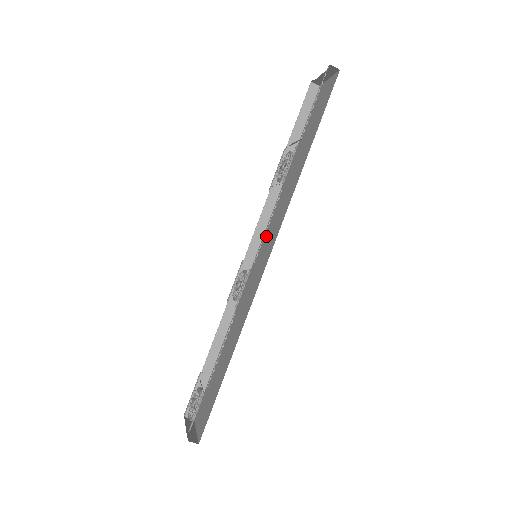
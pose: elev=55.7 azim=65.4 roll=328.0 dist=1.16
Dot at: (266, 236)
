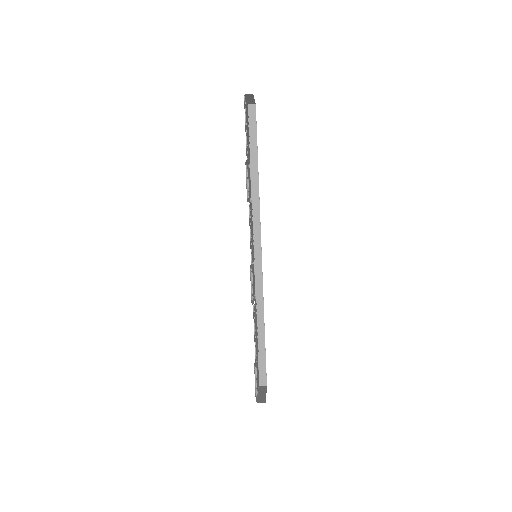
Dot at: occluded
